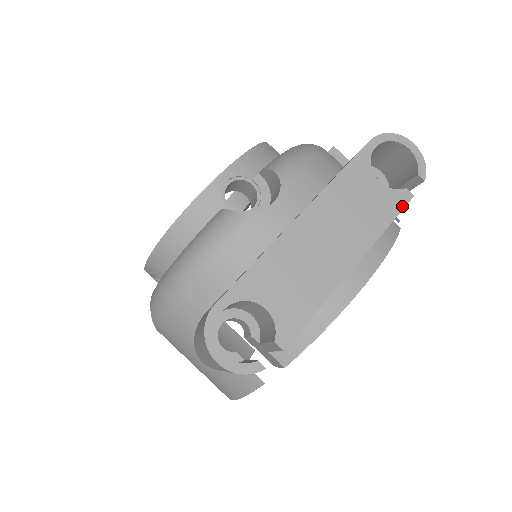
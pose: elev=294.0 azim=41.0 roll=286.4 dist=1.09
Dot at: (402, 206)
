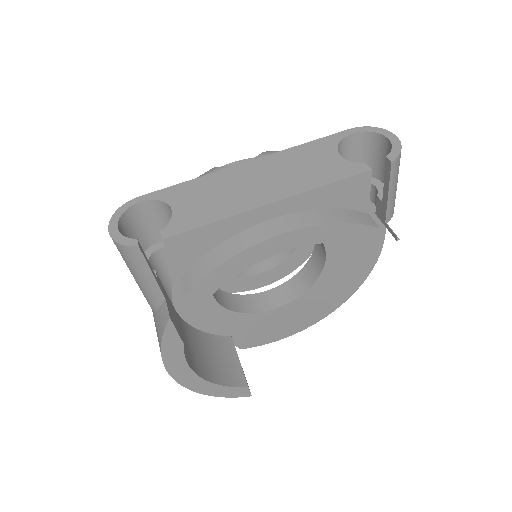
Dot at: (352, 174)
